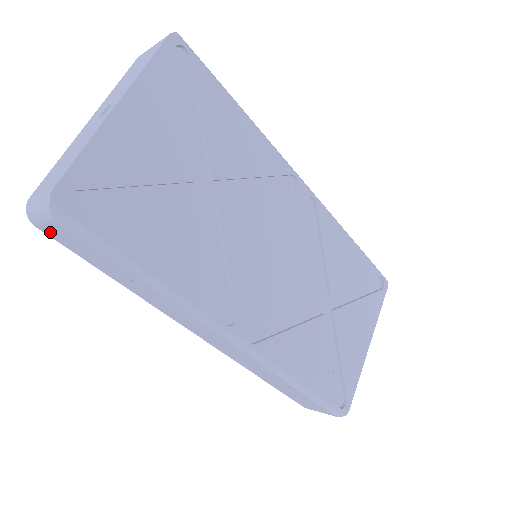
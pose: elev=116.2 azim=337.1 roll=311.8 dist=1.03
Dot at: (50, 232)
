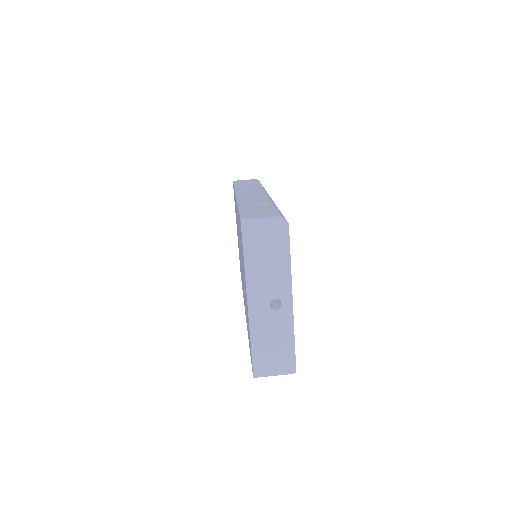
Dot at: occluded
